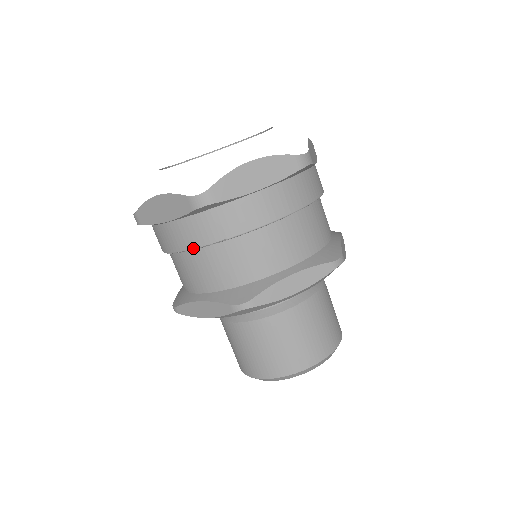
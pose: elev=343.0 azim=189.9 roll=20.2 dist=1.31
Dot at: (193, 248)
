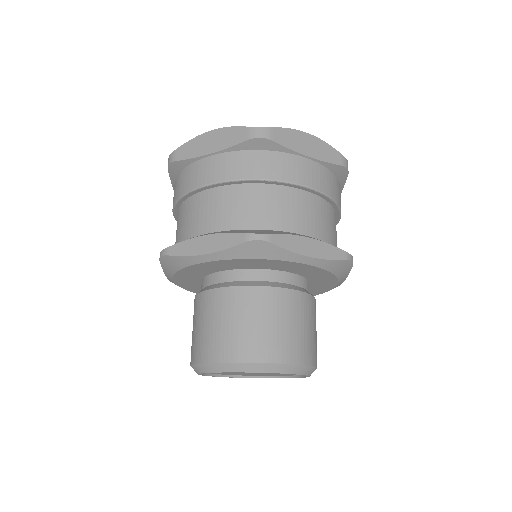
Dot at: (172, 209)
